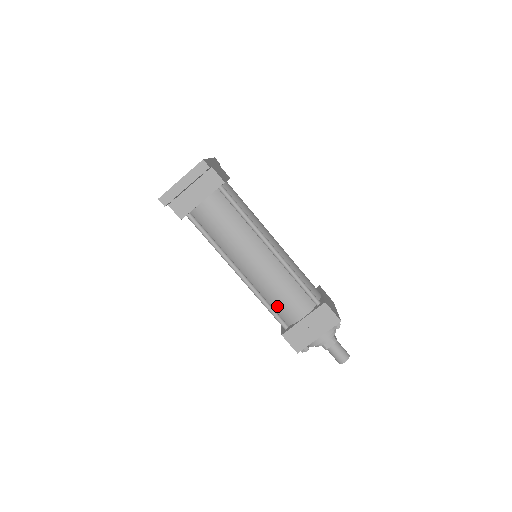
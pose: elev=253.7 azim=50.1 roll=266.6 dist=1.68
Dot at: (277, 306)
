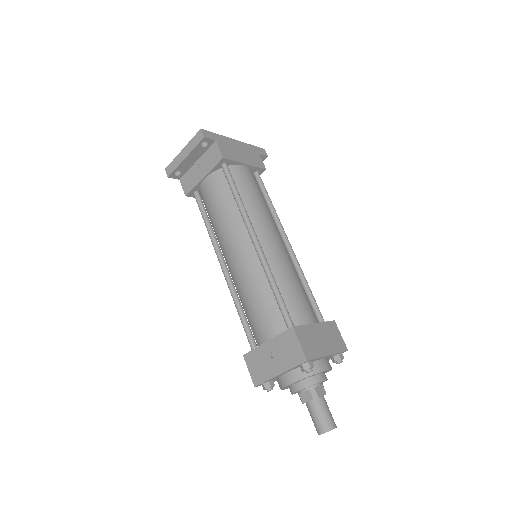
Dot at: (249, 317)
